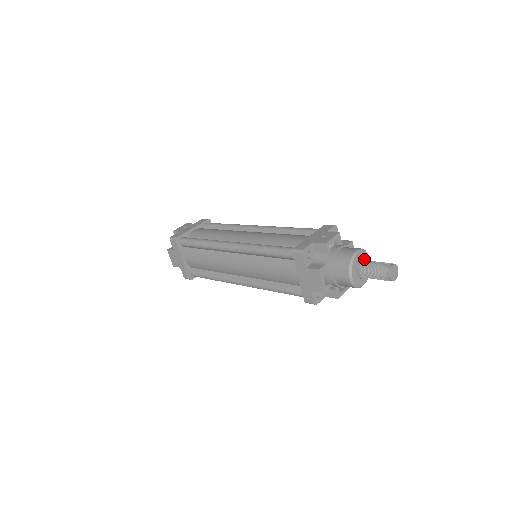
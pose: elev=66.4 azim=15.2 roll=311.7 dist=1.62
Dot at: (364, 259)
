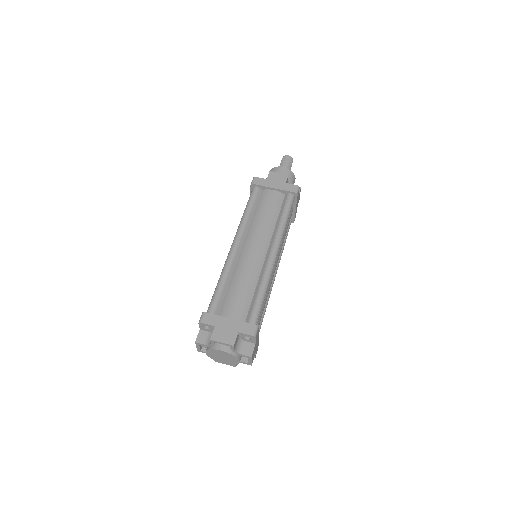
Dot at: occluded
